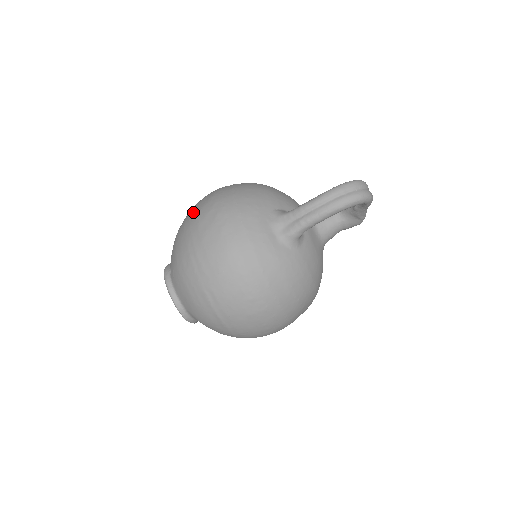
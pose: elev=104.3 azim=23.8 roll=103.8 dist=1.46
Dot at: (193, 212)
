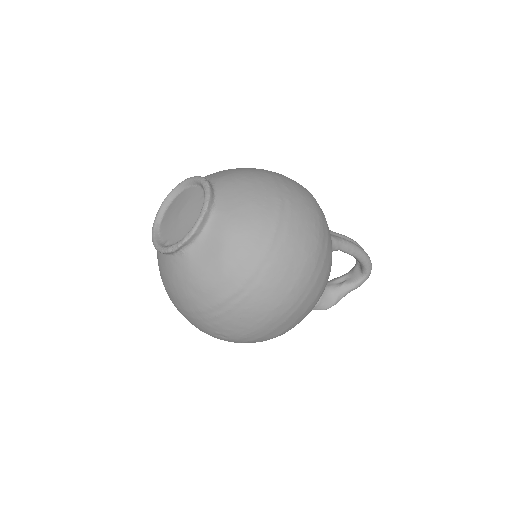
Dot at: occluded
